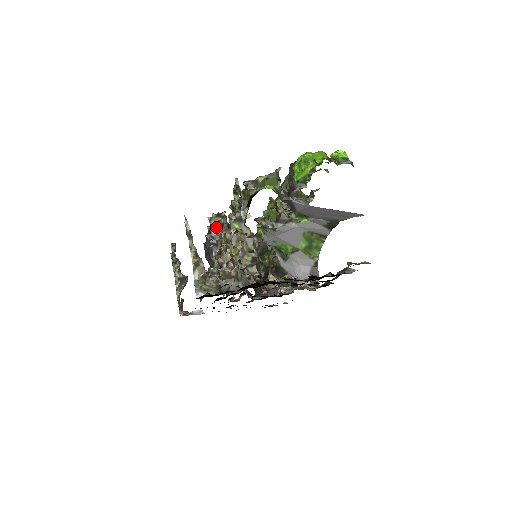
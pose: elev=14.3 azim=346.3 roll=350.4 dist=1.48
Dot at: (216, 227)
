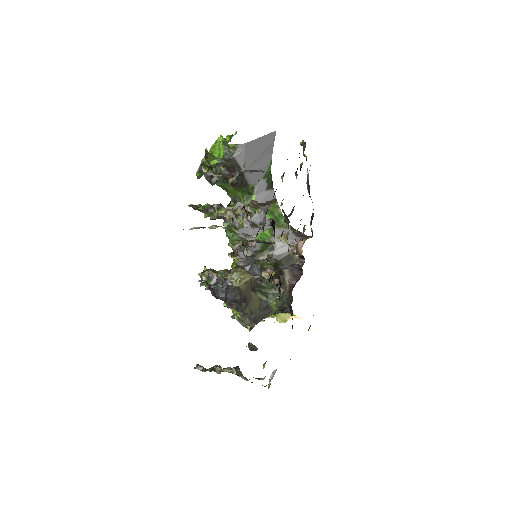
Dot at: (211, 278)
